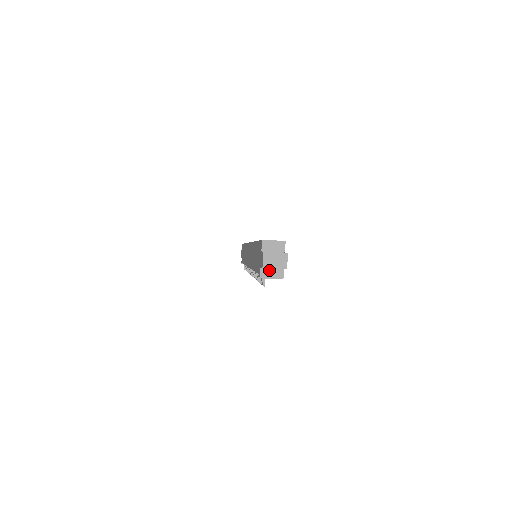
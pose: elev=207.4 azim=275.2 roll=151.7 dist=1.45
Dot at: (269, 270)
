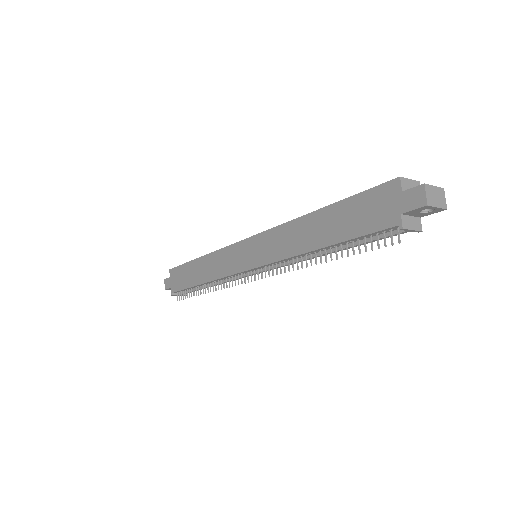
Dot at: (409, 218)
